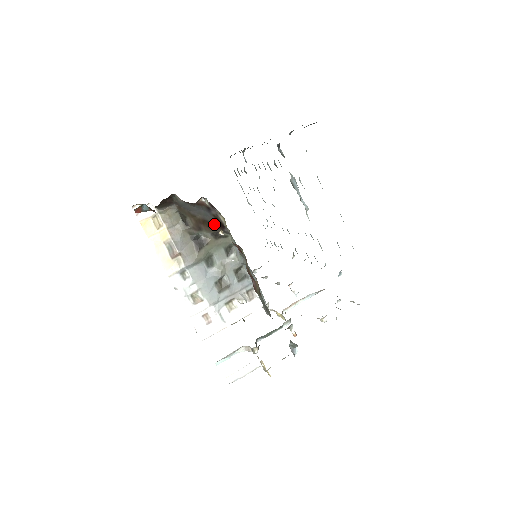
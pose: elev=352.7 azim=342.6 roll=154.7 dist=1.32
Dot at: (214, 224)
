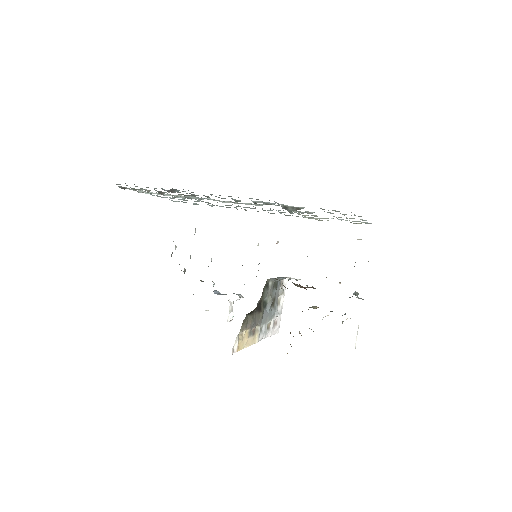
Dot at: occluded
